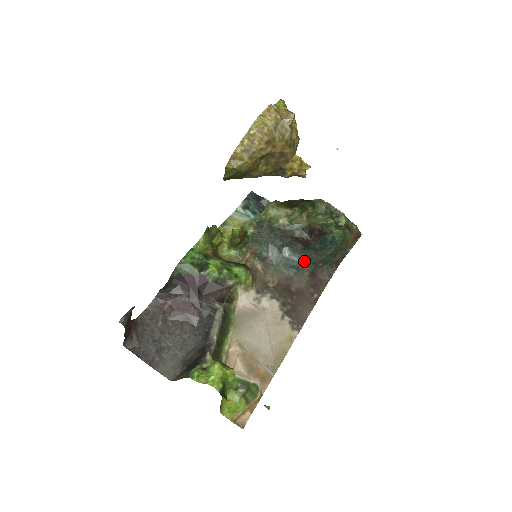
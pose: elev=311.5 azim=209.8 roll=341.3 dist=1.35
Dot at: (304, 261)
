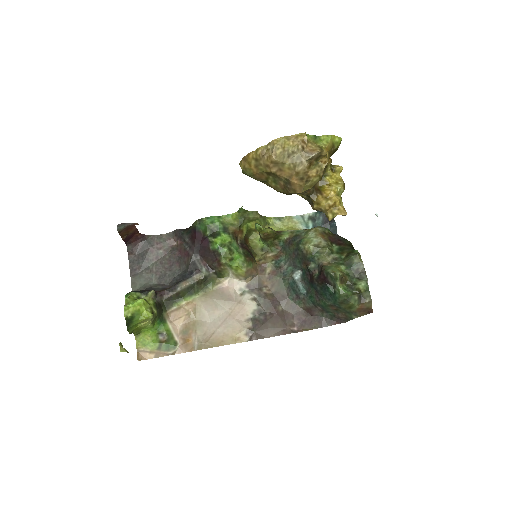
Dot at: (306, 294)
